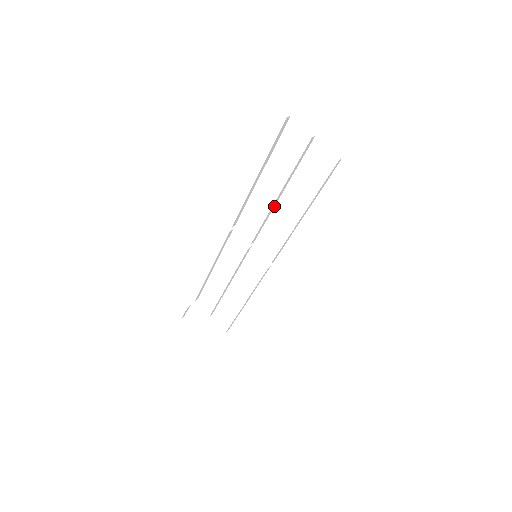
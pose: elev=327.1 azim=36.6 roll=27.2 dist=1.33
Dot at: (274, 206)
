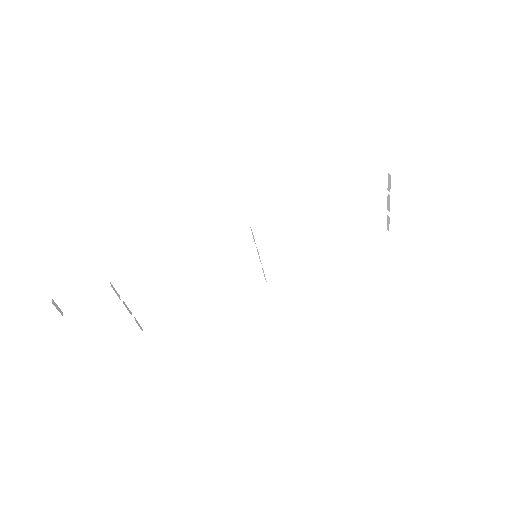
Dot at: occluded
